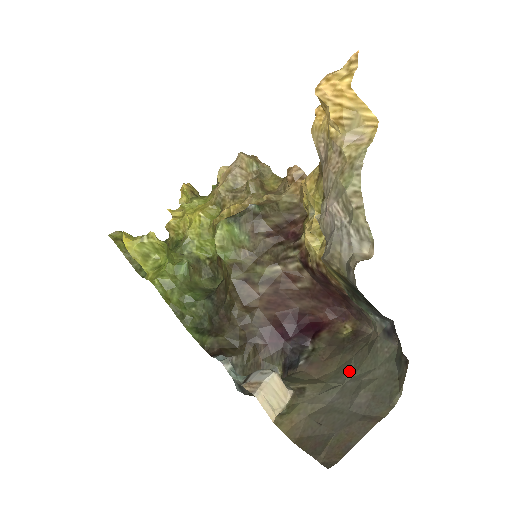
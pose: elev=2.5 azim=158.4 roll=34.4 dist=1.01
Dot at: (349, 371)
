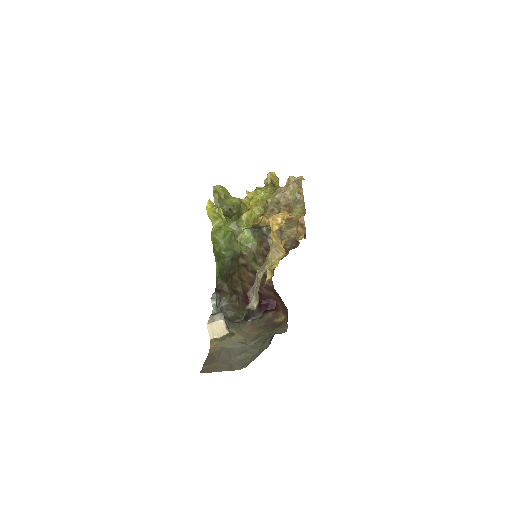
Dot at: (254, 341)
